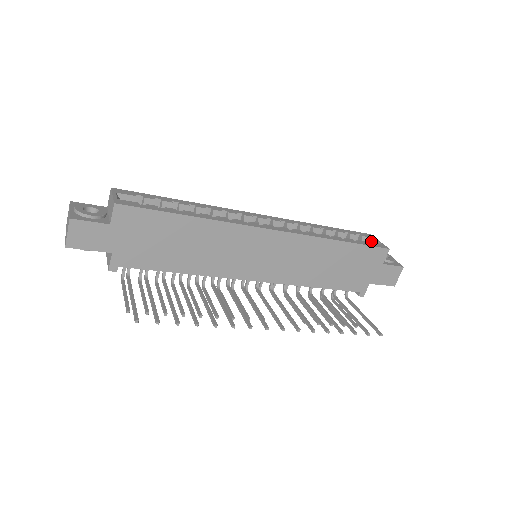
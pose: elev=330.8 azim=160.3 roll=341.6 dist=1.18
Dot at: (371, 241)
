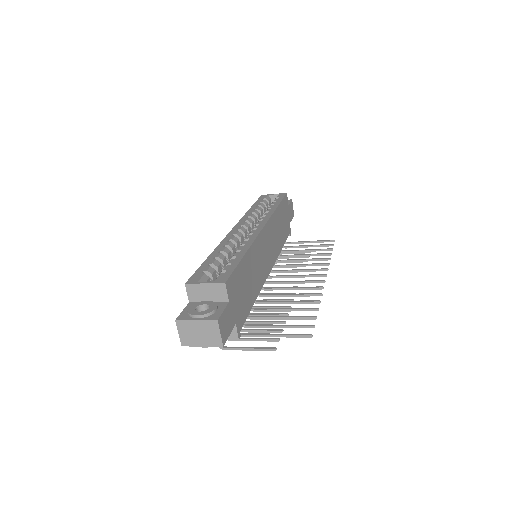
Dot at: (270, 198)
